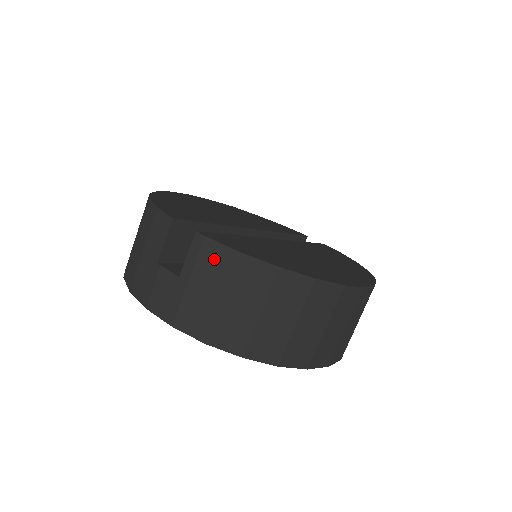
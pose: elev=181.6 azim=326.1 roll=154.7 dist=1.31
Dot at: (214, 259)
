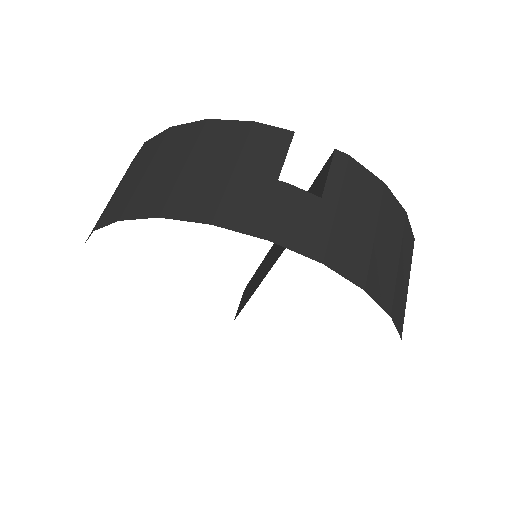
Dot at: (362, 183)
